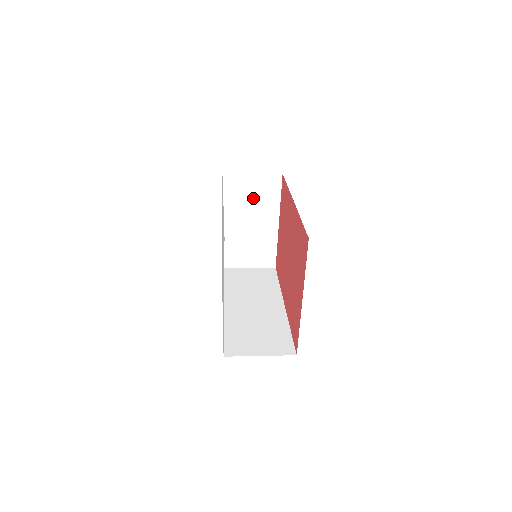
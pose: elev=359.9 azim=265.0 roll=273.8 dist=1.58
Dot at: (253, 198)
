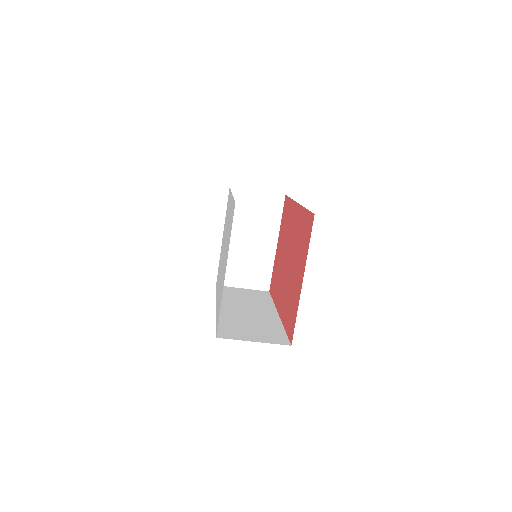
Dot at: (255, 215)
